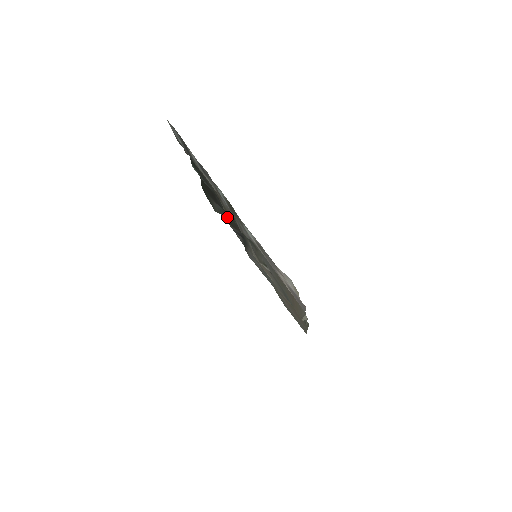
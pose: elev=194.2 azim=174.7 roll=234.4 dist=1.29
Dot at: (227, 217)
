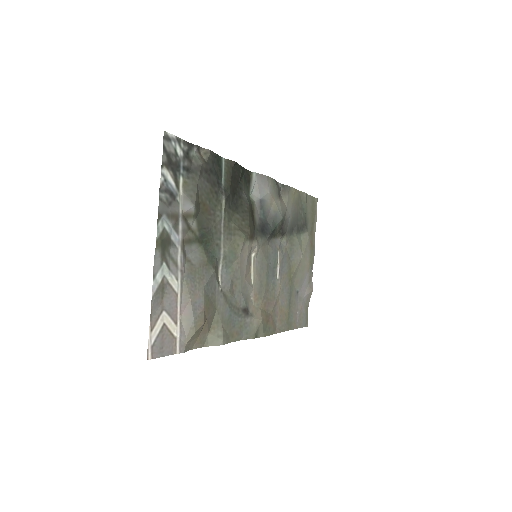
Dot at: (251, 209)
